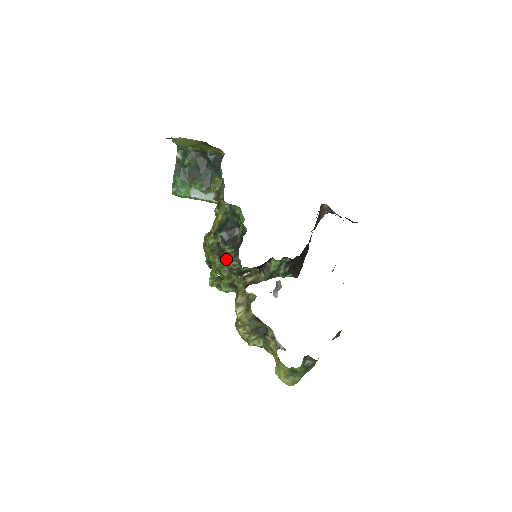
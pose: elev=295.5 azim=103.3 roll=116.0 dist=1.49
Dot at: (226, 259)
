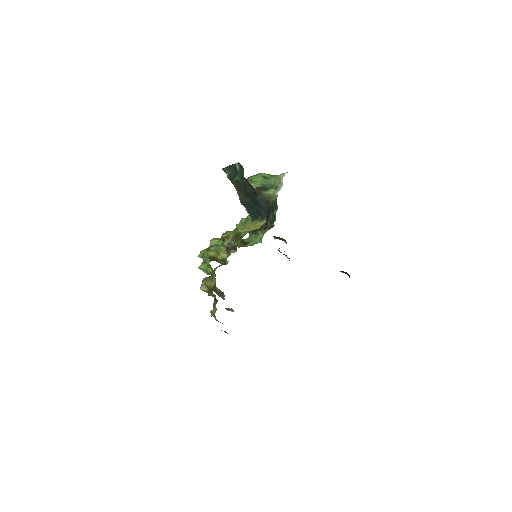
Dot at: (211, 269)
